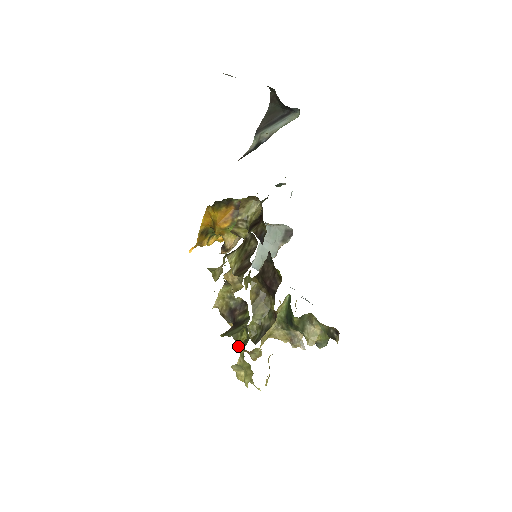
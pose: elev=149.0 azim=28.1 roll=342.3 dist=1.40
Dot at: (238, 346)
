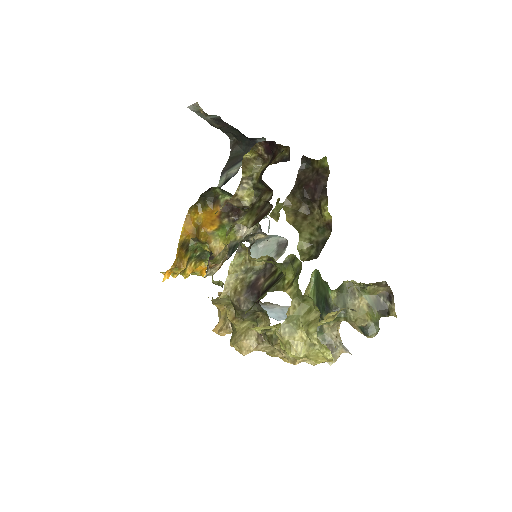
Dot at: (284, 291)
